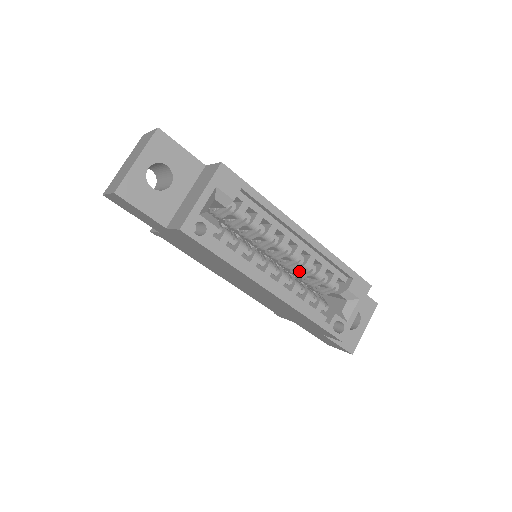
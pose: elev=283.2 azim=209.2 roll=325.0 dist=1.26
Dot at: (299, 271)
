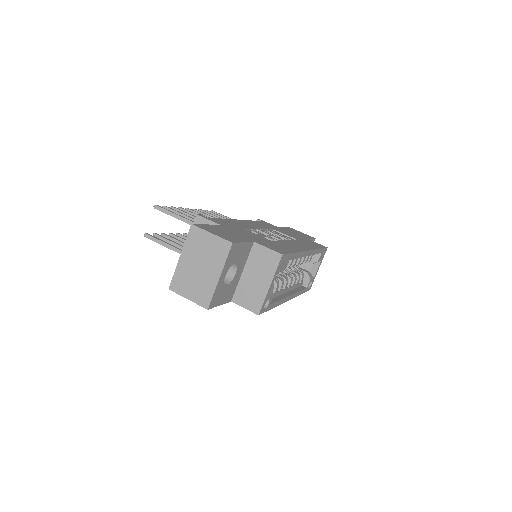
Dot at: occluded
